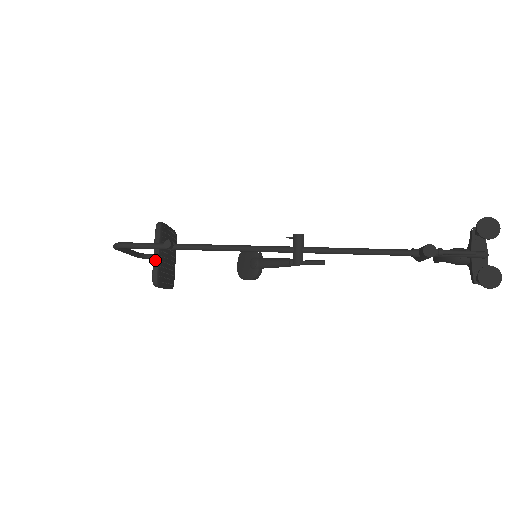
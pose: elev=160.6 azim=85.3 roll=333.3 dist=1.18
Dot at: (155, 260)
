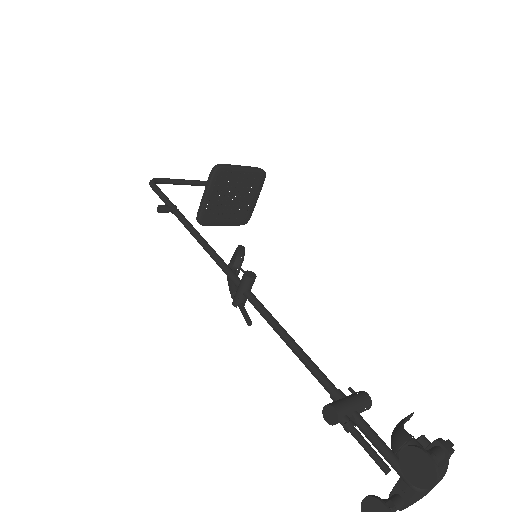
Dot at: (201, 202)
